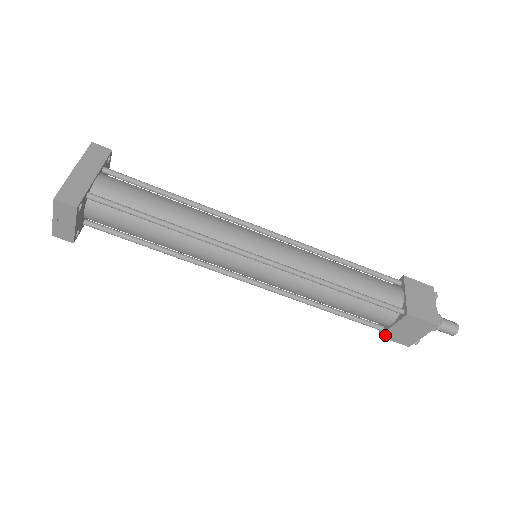
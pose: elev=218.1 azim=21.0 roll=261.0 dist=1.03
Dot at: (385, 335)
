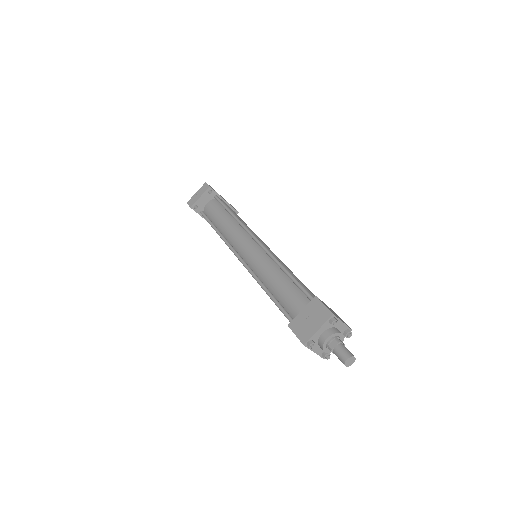
Dot at: (292, 324)
